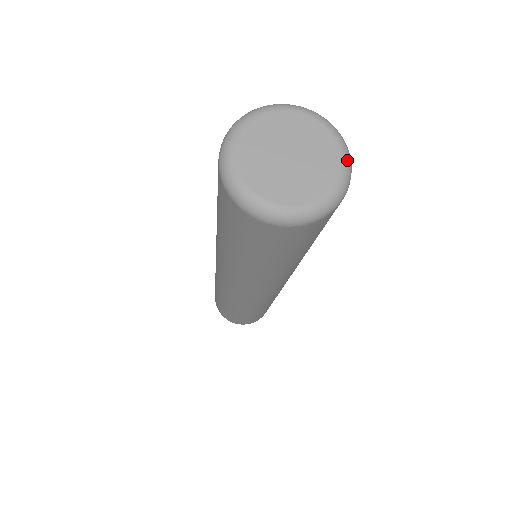
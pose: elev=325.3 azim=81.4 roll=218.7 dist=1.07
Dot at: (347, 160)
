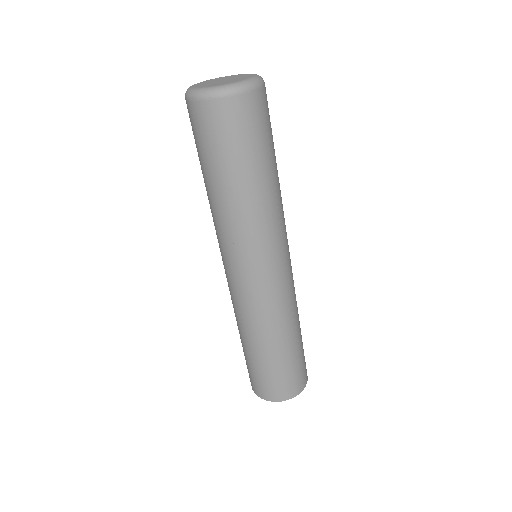
Dot at: (250, 81)
